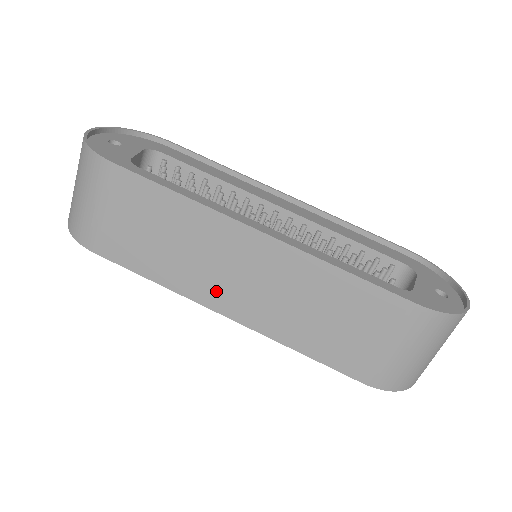
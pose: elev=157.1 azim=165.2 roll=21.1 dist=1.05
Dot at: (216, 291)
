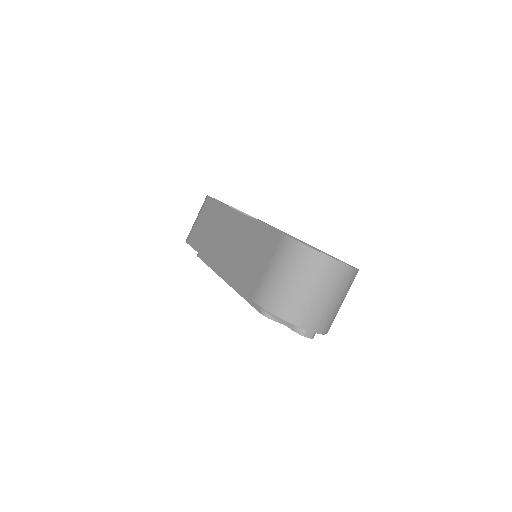
Dot at: (216, 252)
